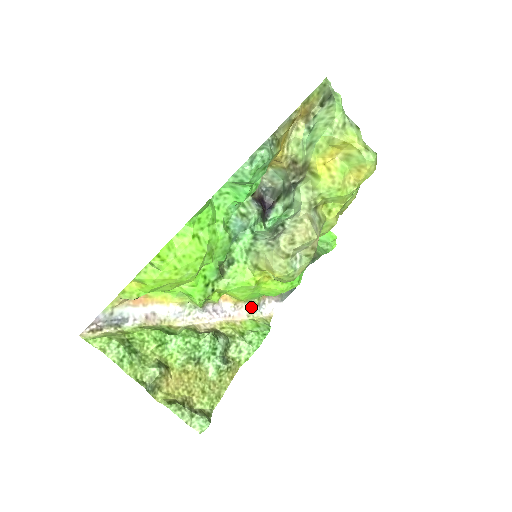
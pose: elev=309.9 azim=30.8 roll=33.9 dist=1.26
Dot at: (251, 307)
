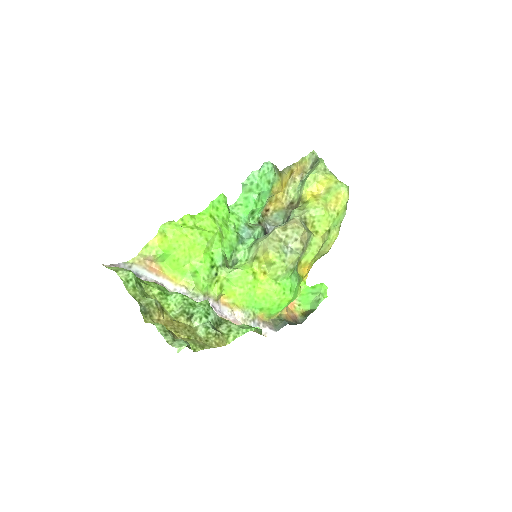
Dot at: (246, 319)
